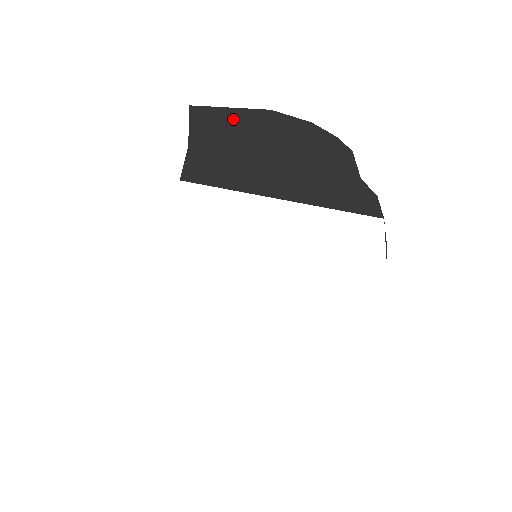
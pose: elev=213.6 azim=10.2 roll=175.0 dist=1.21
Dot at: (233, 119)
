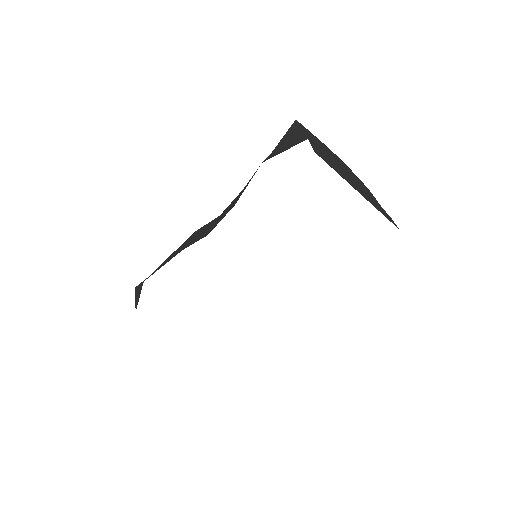
Dot at: (318, 141)
